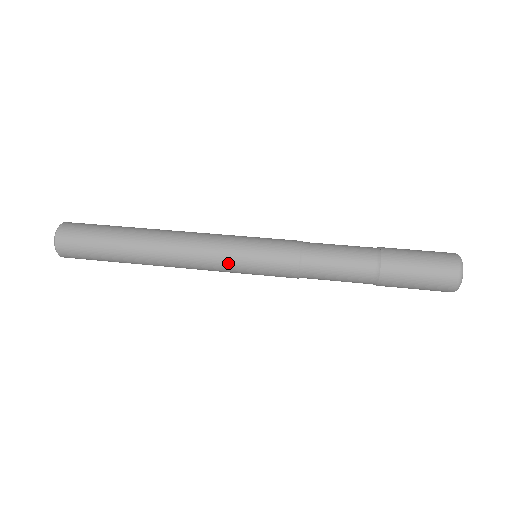
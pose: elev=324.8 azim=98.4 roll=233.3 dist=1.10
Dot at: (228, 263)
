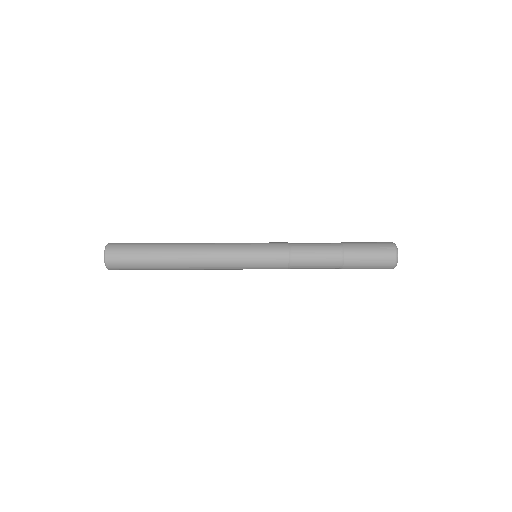
Dot at: (238, 268)
